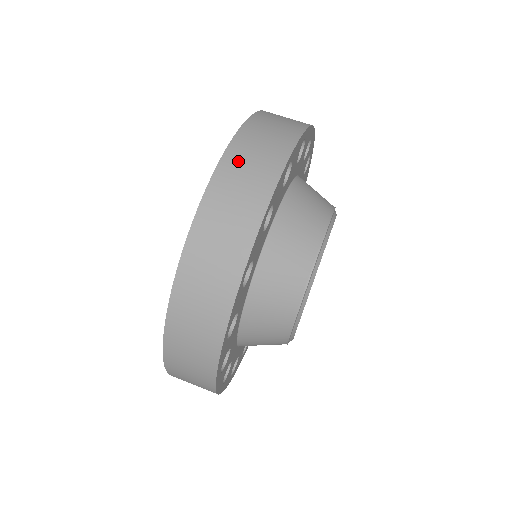
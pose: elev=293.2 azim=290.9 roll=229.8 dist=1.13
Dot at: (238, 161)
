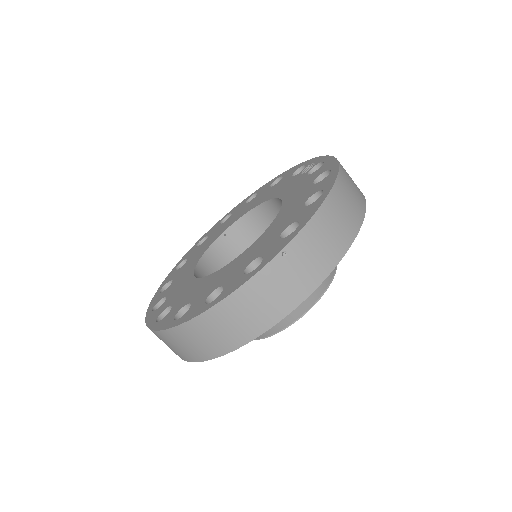
Dot at: (199, 330)
